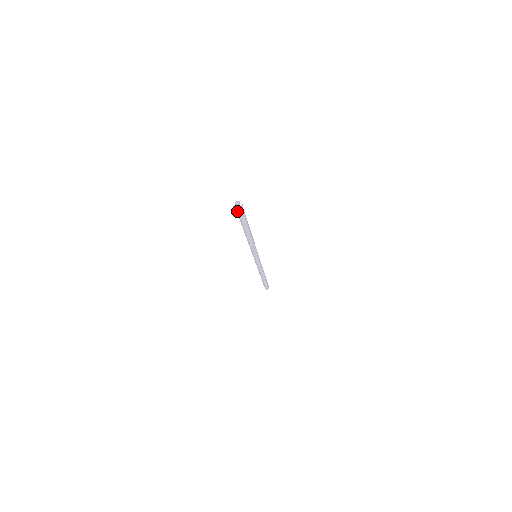
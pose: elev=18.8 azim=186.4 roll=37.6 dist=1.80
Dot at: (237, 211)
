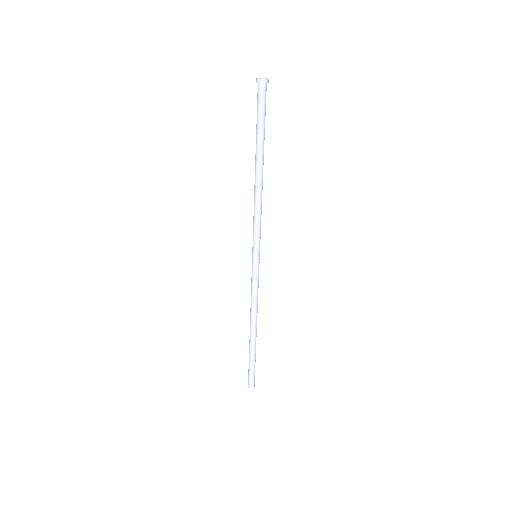
Dot at: (263, 95)
